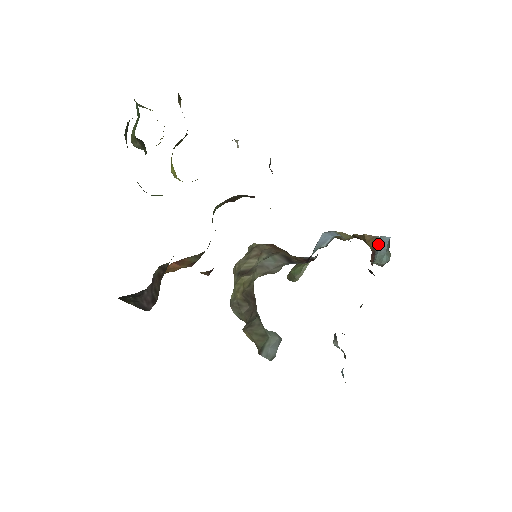
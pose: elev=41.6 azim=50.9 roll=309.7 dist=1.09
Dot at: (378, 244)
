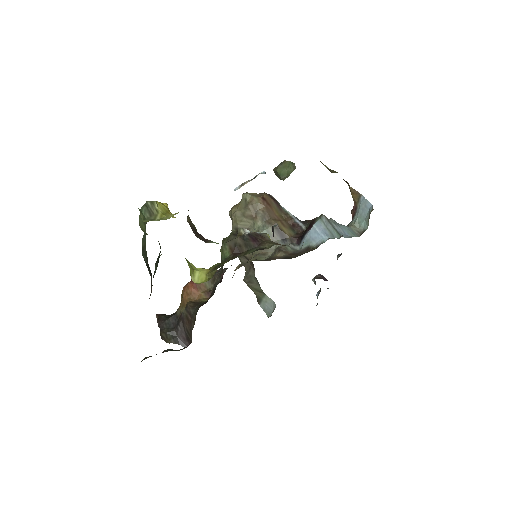
Dot at: (360, 205)
